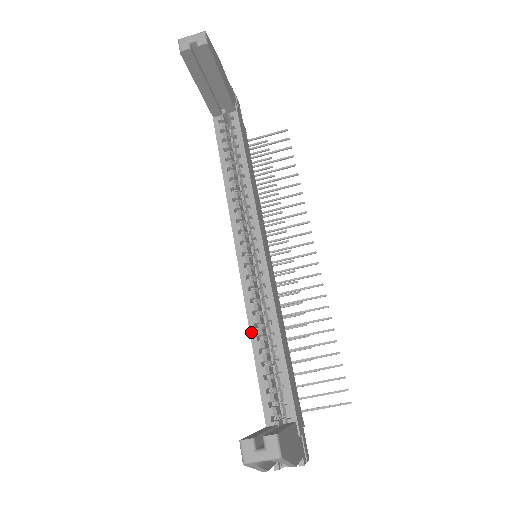
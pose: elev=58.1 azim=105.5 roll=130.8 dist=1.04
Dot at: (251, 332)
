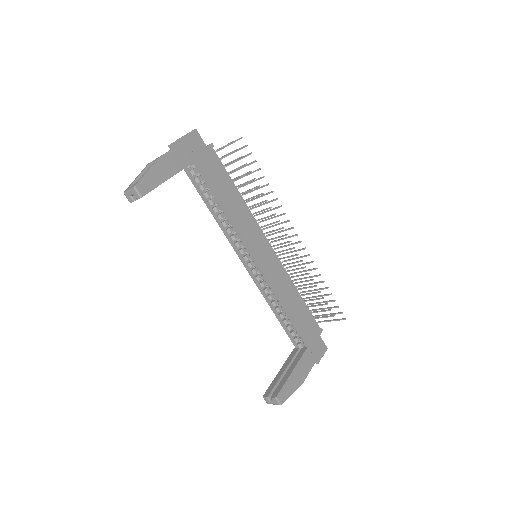
Dot at: (269, 305)
